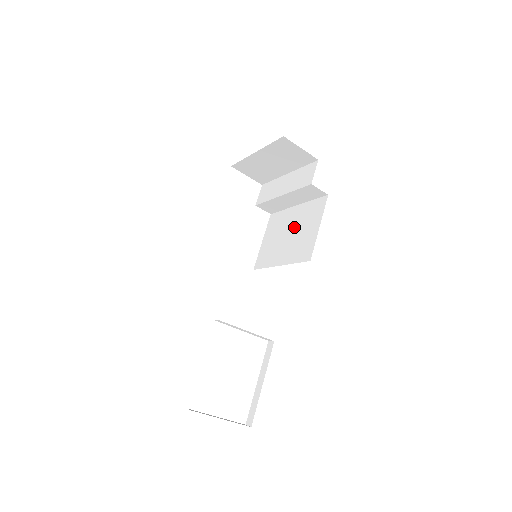
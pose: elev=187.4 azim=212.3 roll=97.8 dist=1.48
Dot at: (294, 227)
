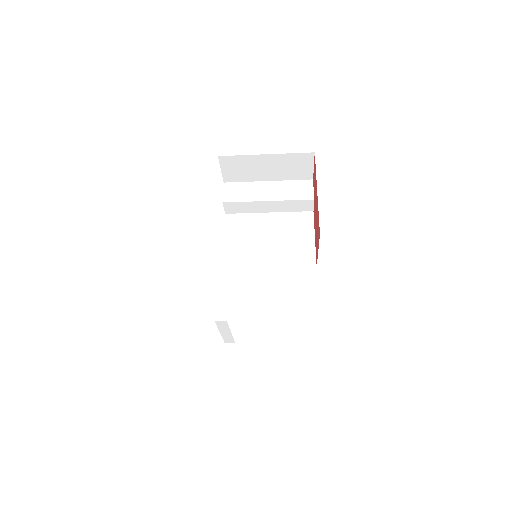
Dot at: (276, 233)
